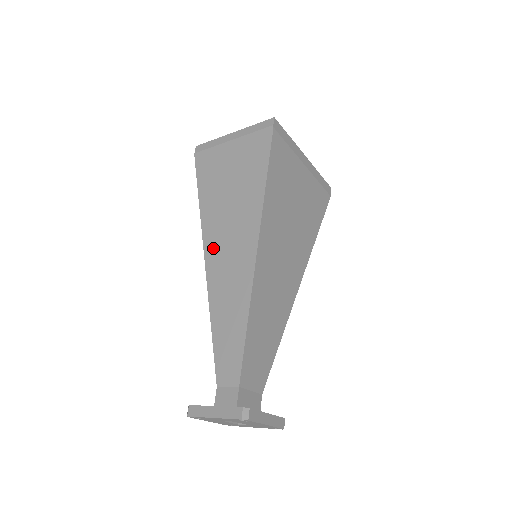
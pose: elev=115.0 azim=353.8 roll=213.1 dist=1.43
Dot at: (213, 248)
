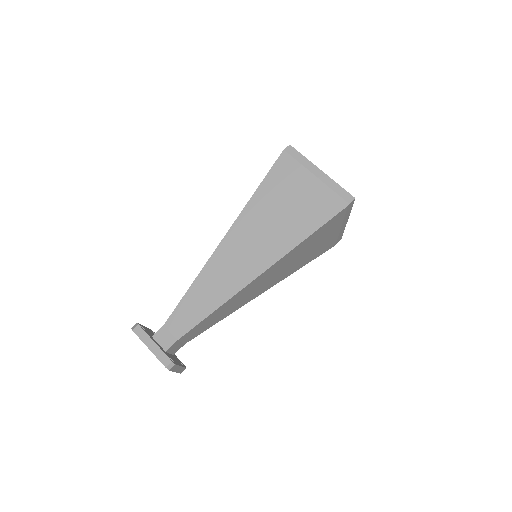
Dot at: (236, 237)
